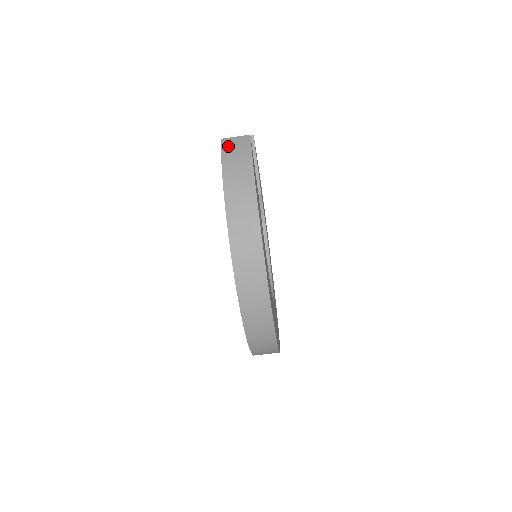
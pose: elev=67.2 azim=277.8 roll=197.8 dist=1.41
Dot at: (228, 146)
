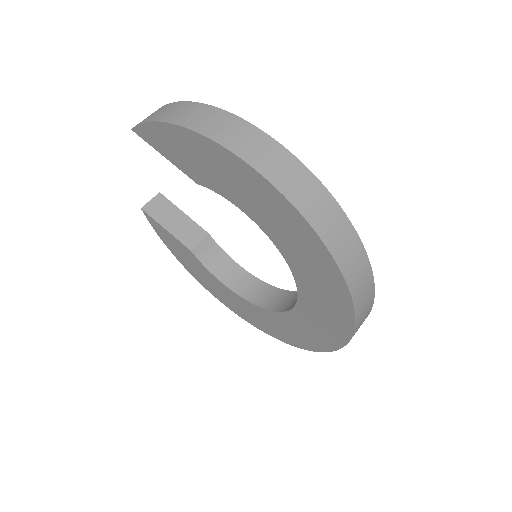
Dot at: (143, 120)
